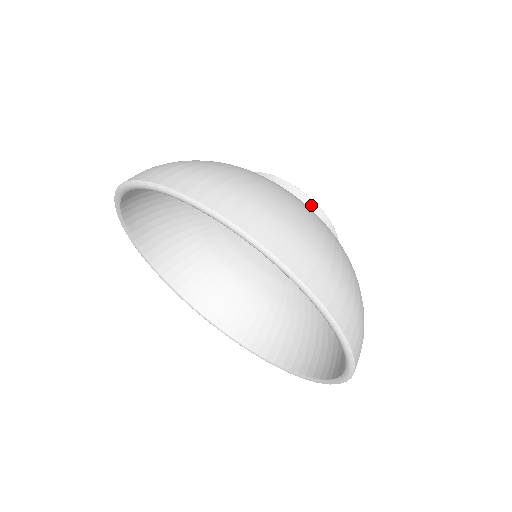
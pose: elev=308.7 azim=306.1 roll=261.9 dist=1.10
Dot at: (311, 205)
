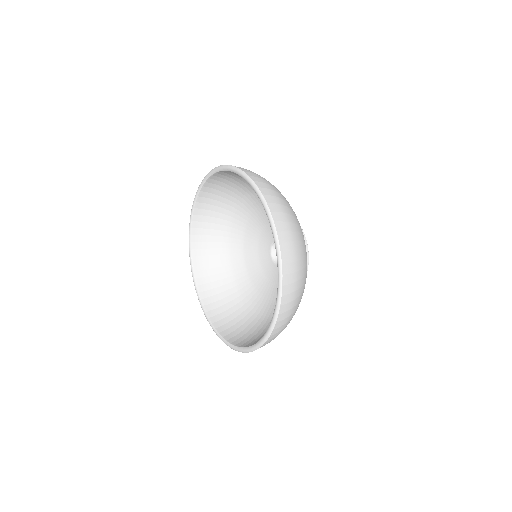
Dot at: occluded
